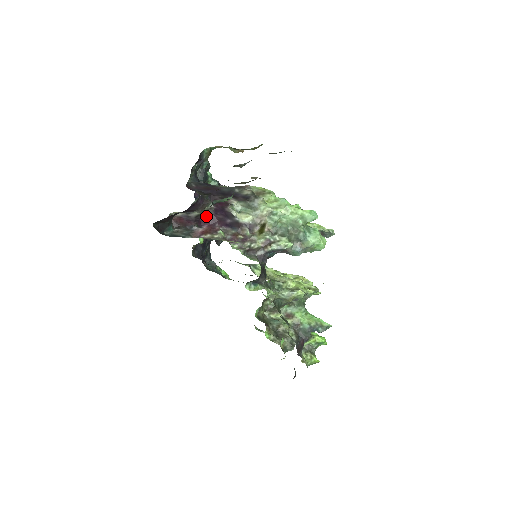
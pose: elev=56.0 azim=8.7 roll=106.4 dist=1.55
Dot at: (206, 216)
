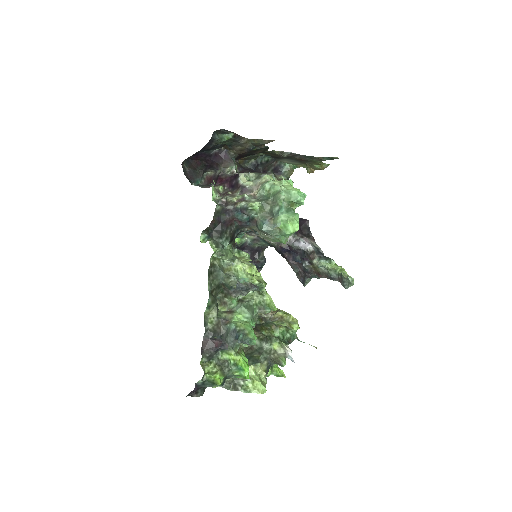
Dot at: (224, 176)
